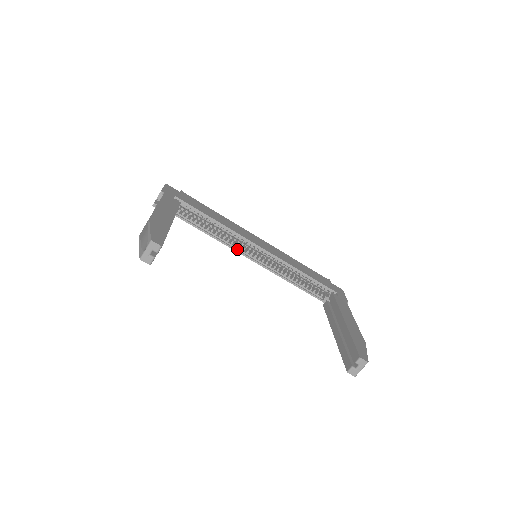
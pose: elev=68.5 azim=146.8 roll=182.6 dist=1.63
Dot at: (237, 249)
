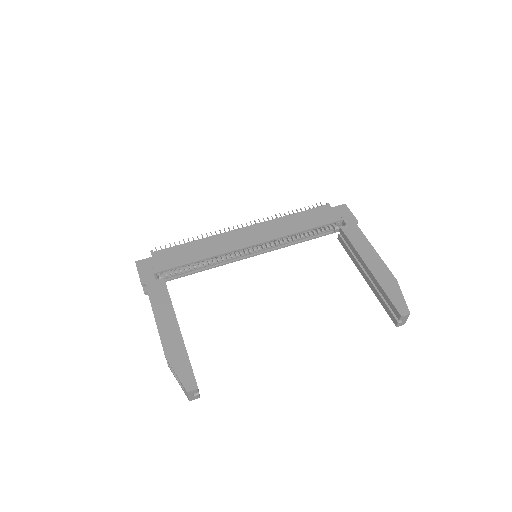
Dot at: (236, 259)
